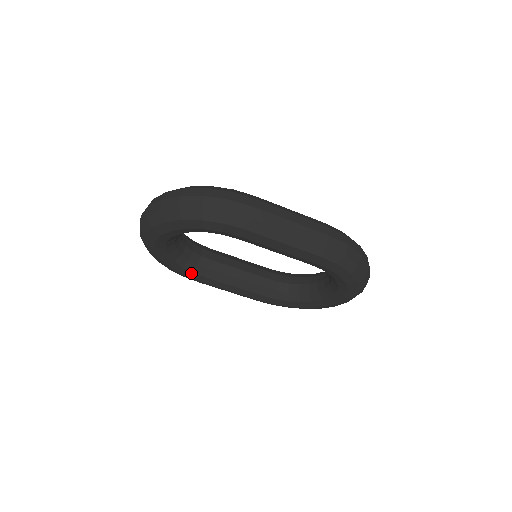
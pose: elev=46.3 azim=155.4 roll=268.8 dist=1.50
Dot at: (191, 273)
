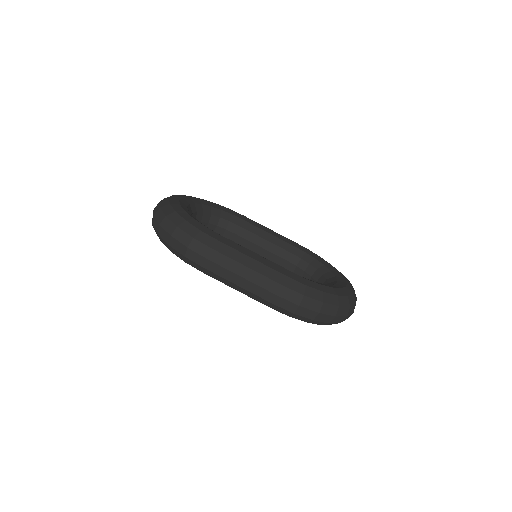
Dot at: occluded
